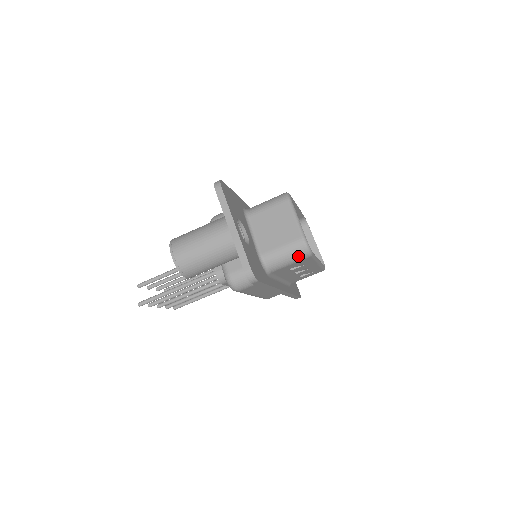
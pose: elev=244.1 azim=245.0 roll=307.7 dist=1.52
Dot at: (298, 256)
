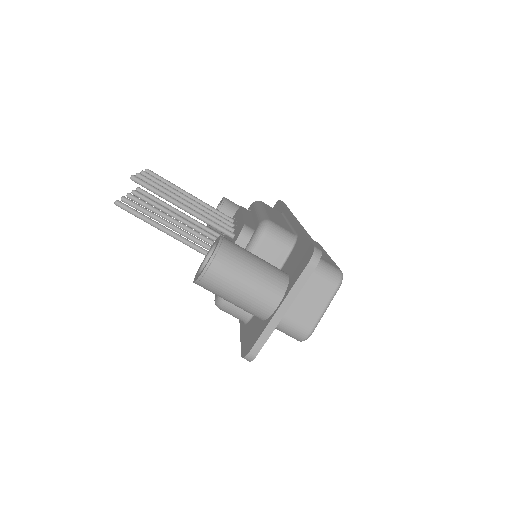
Dot at: (291, 335)
